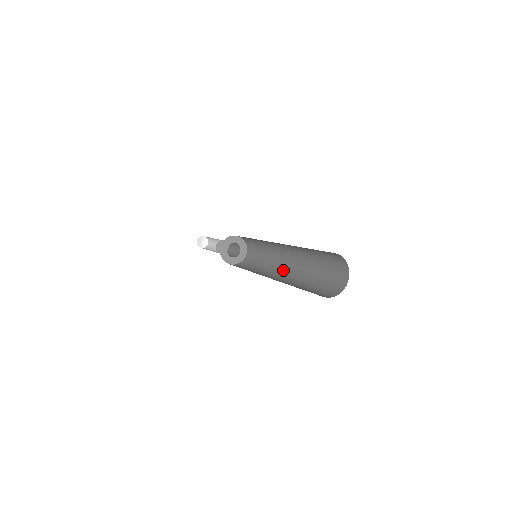
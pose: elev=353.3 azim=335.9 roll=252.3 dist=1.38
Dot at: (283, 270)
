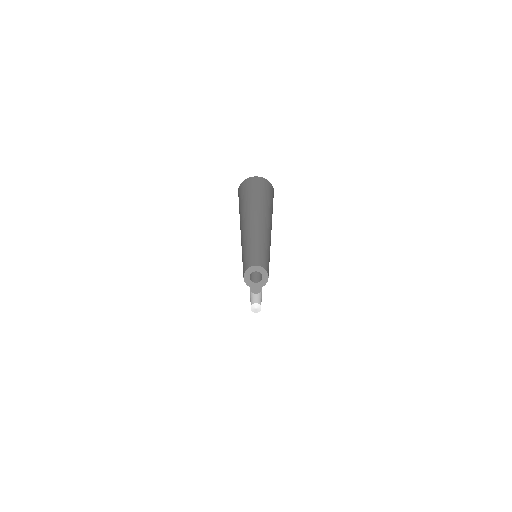
Dot at: occluded
